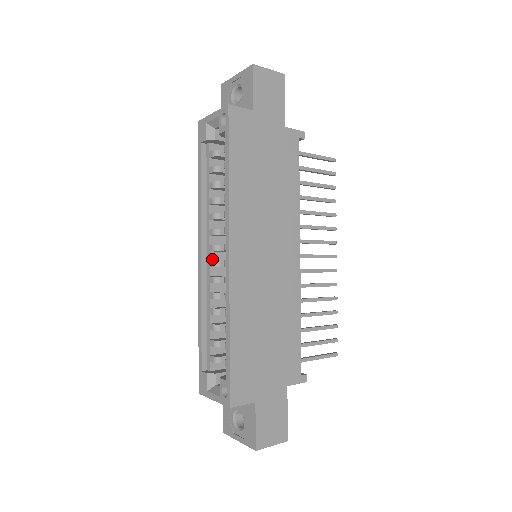
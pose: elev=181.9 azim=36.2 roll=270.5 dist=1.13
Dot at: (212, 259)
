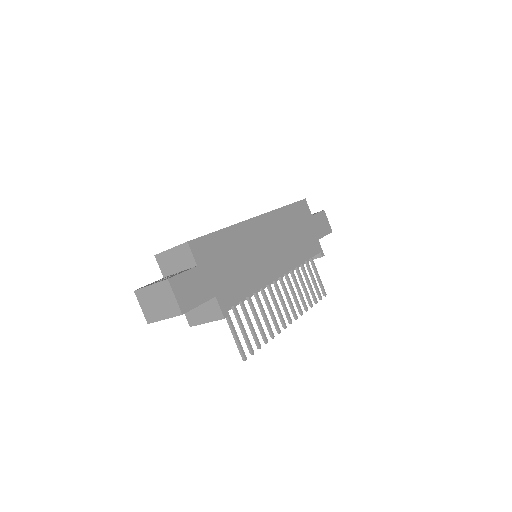
Dot at: occluded
